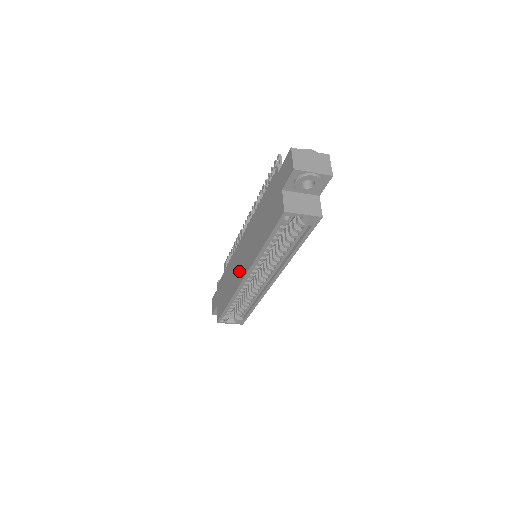
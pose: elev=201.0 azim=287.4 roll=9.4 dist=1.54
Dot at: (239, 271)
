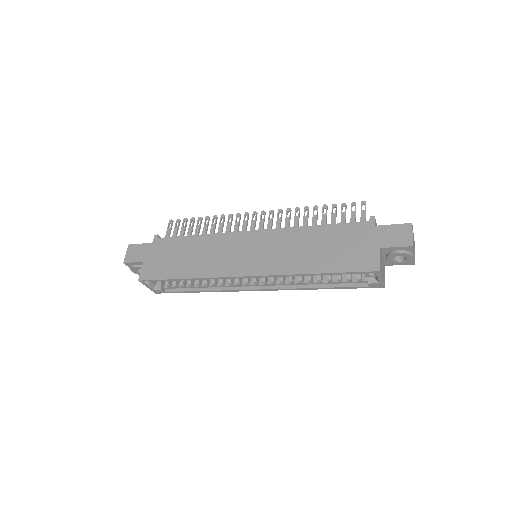
Dot at: (237, 262)
